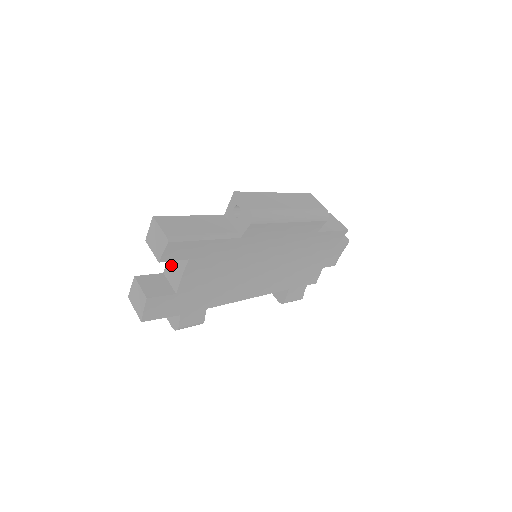
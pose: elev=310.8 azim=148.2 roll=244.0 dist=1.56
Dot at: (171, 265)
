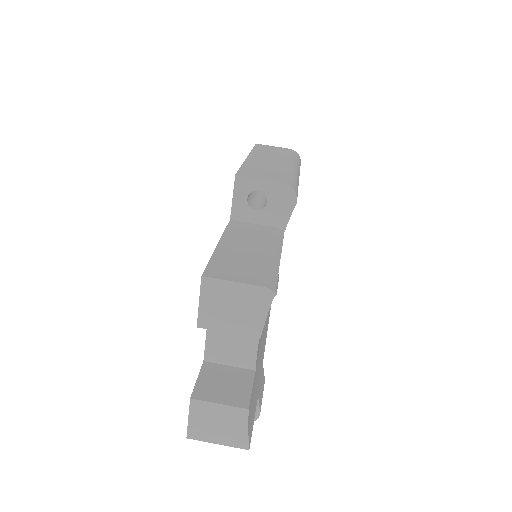
Dot at: (220, 339)
